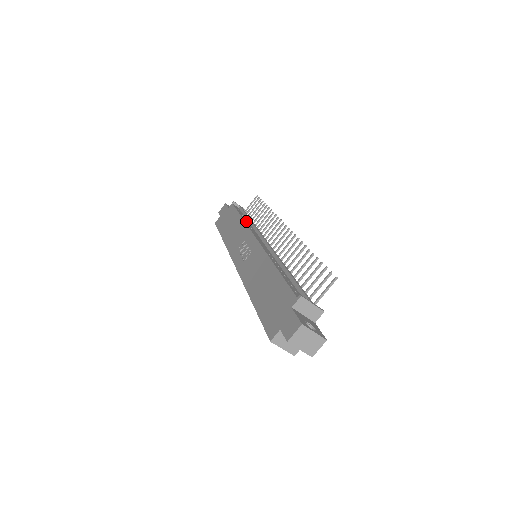
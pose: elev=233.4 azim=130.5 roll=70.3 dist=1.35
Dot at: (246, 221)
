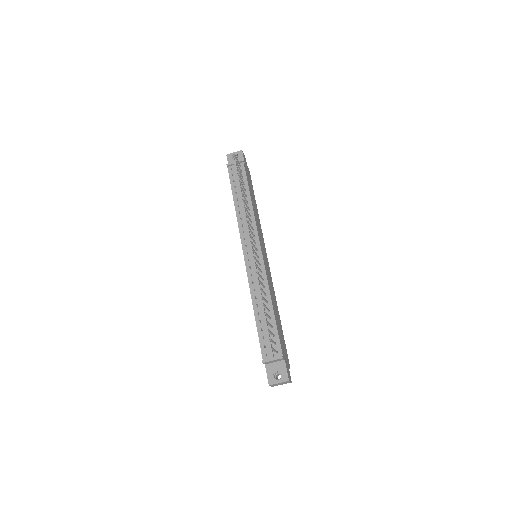
Dot at: (238, 209)
